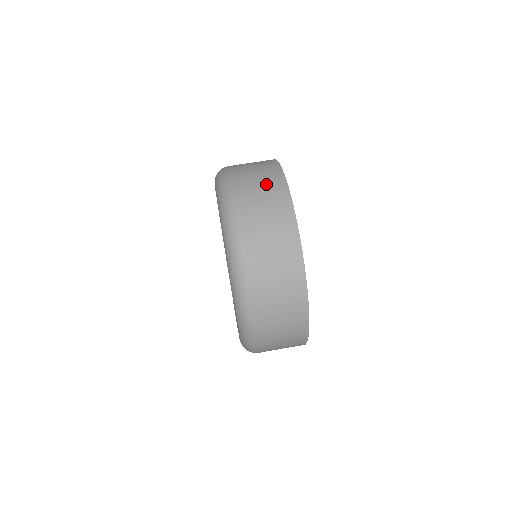
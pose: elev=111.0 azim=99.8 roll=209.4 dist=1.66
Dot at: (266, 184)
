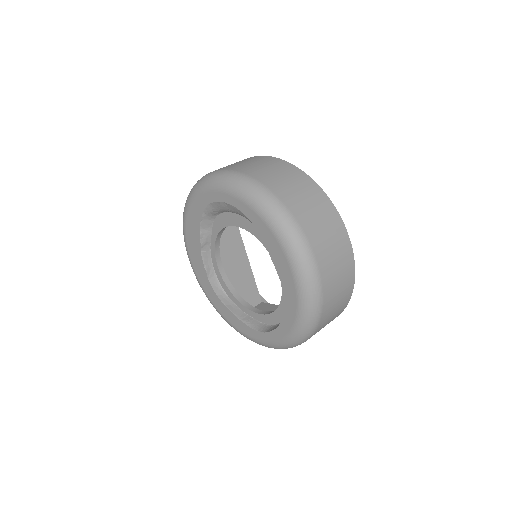
Dot at: (292, 179)
